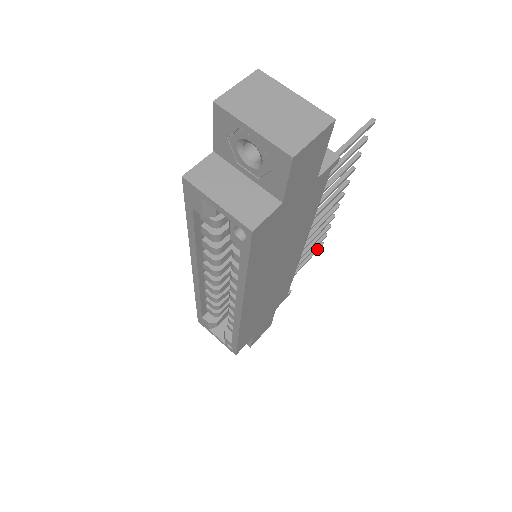
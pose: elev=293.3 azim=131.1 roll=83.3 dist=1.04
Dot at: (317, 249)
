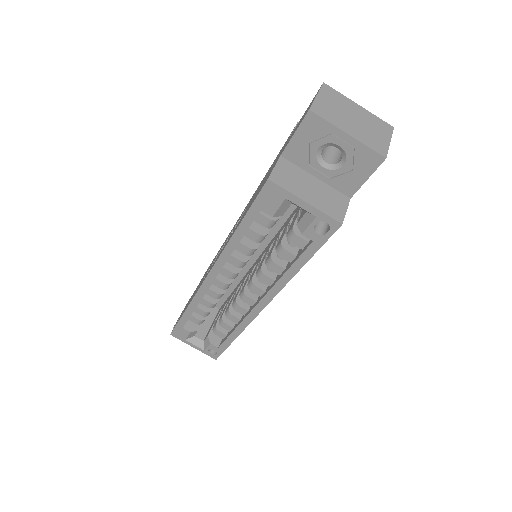
Dot at: occluded
